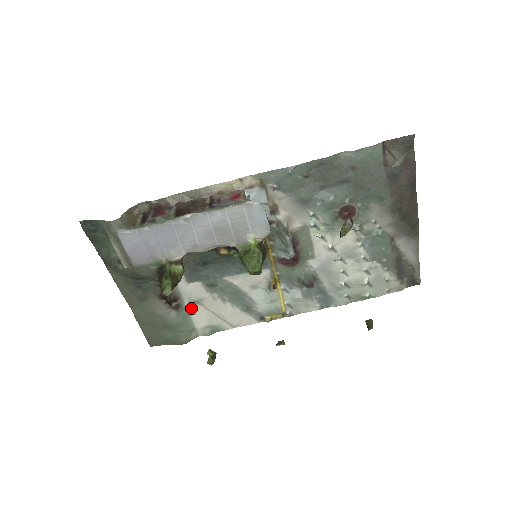
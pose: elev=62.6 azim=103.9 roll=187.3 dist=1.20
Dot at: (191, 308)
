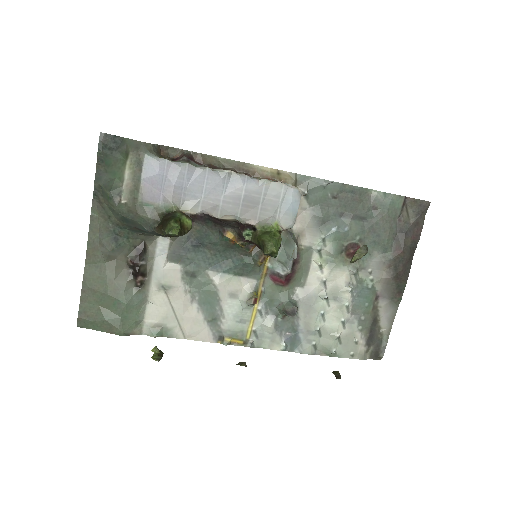
Dot at: (153, 293)
